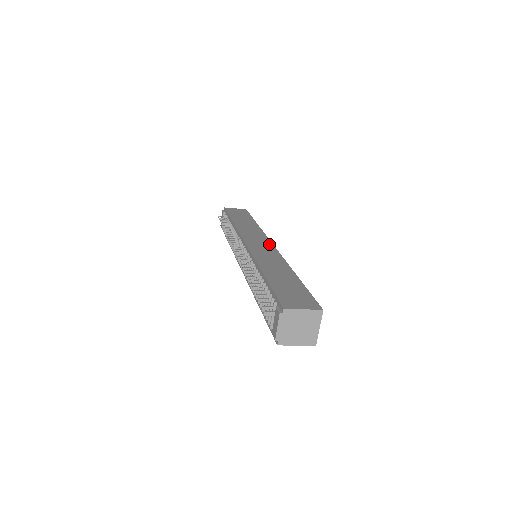
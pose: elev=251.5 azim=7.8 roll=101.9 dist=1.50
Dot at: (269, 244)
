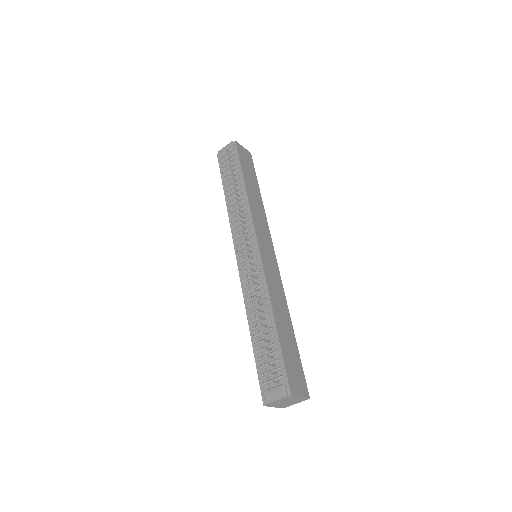
Dot at: (273, 254)
